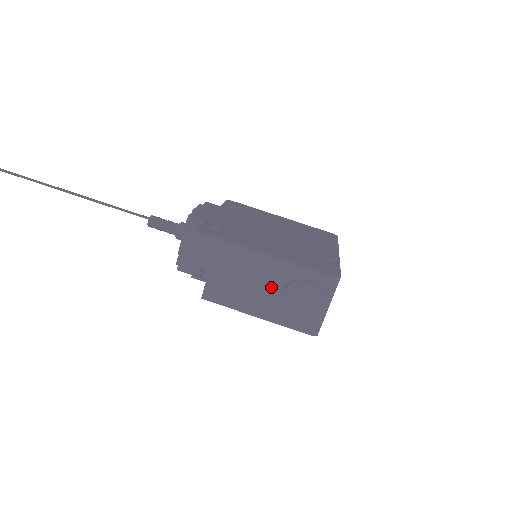
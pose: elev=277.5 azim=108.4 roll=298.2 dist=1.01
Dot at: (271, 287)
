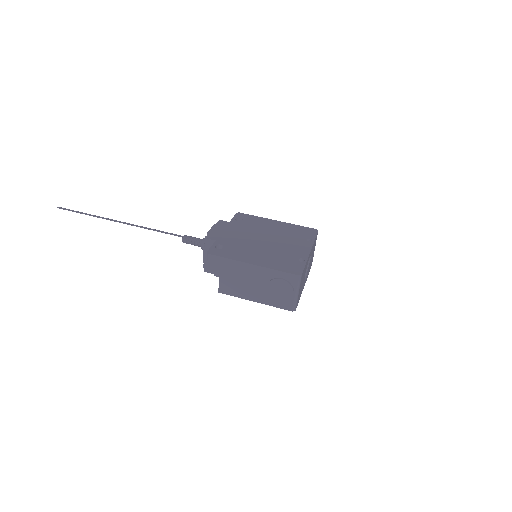
Dot at: (259, 283)
